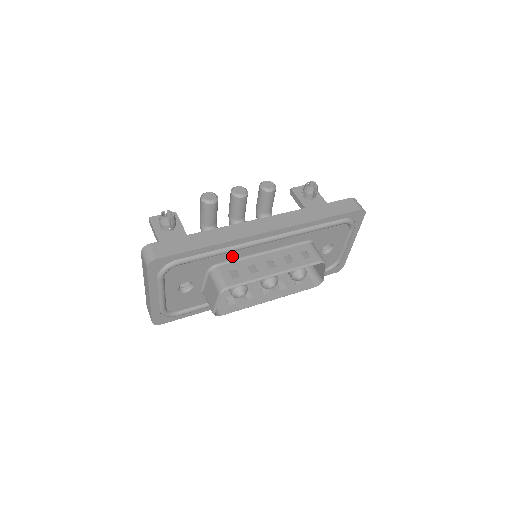
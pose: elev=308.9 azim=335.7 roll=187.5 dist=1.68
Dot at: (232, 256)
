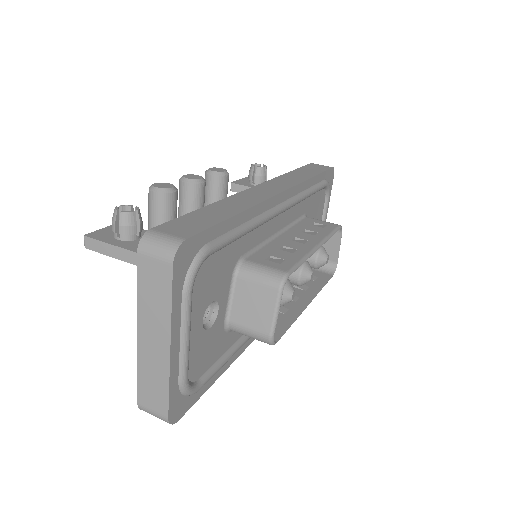
Dot at: (254, 240)
